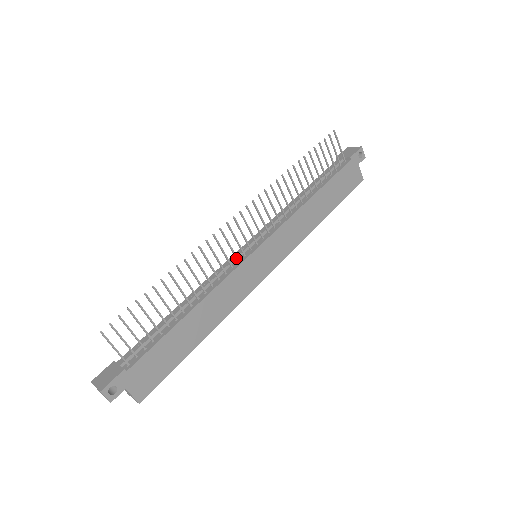
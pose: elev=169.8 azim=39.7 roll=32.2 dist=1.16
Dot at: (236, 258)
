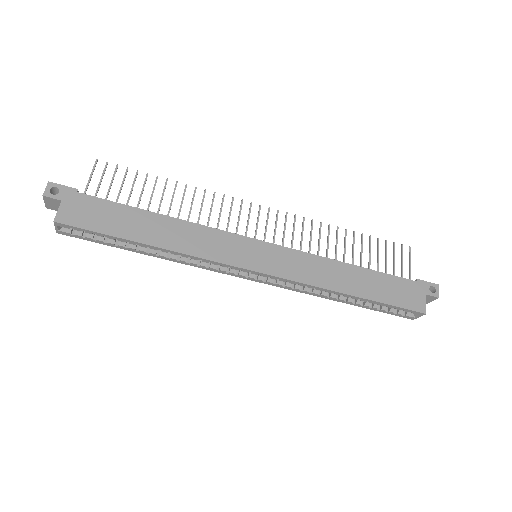
Dot at: (236, 231)
